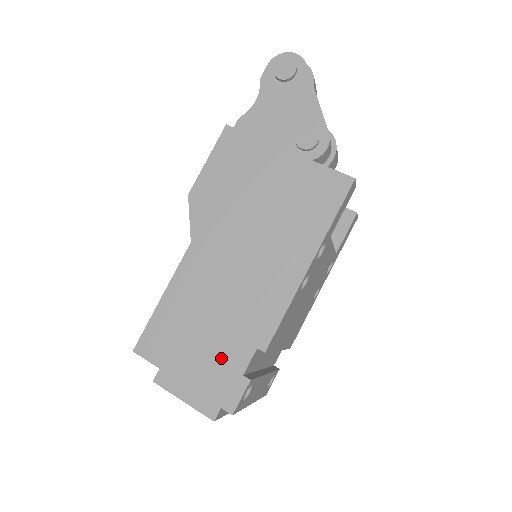
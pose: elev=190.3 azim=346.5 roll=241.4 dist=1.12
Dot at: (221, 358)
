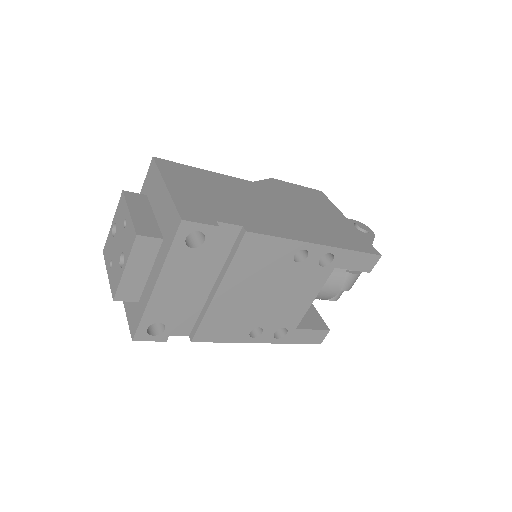
Dot at: (211, 206)
